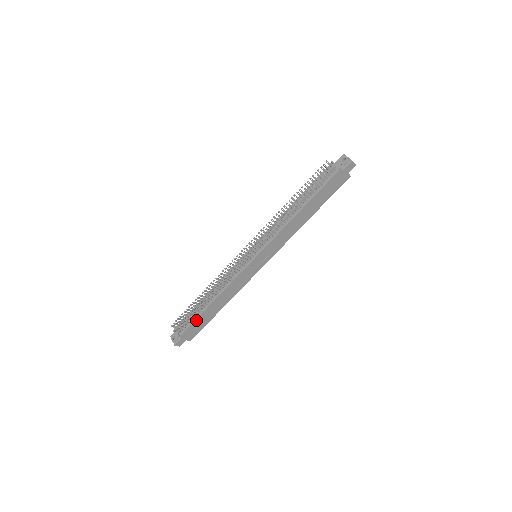
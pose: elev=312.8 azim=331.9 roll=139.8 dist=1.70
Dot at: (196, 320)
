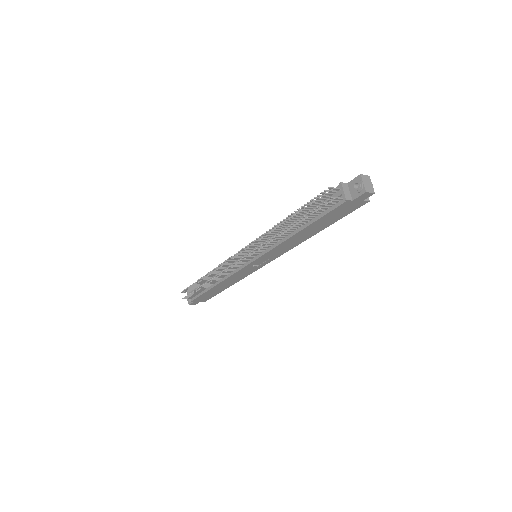
Dot at: (203, 294)
